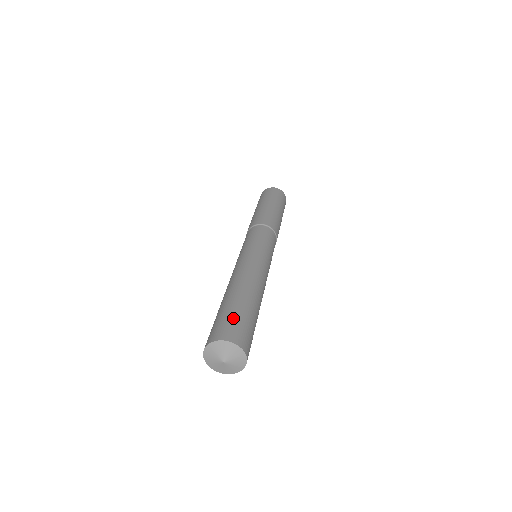
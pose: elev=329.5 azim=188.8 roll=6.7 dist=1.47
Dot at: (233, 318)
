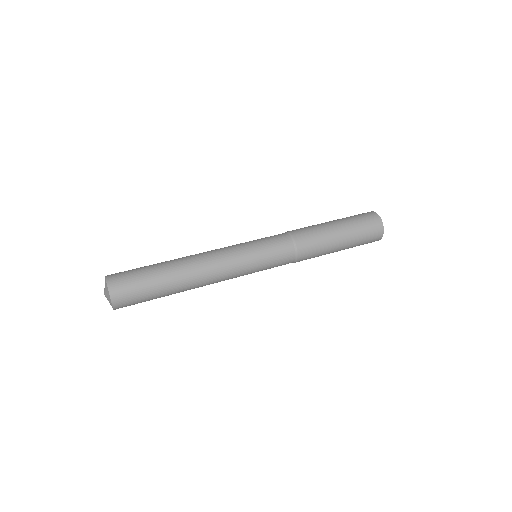
Dot at: (133, 269)
